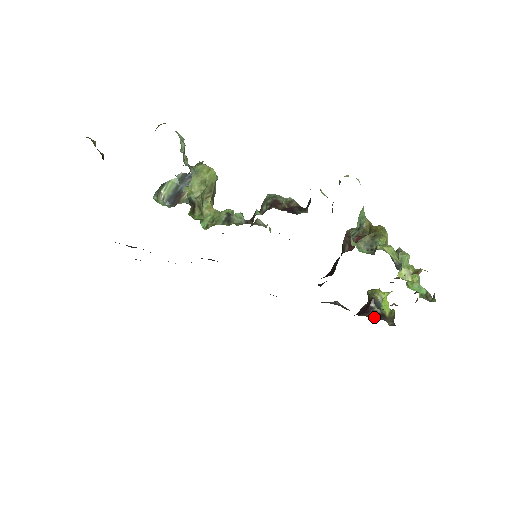
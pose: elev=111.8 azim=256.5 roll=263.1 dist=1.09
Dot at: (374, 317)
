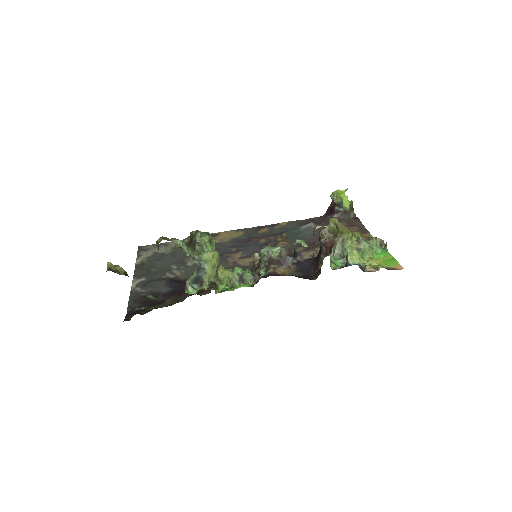
Dot at: (340, 218)
